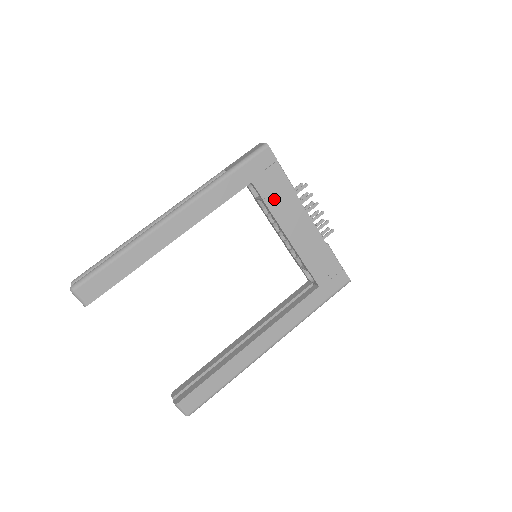
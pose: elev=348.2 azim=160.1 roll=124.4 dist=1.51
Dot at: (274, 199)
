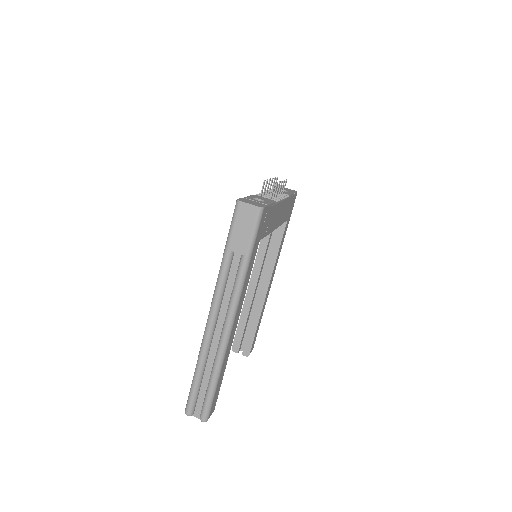
Dot at: (269, 226)
